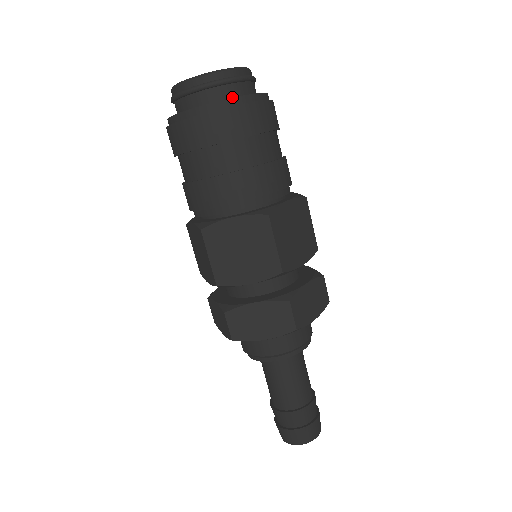
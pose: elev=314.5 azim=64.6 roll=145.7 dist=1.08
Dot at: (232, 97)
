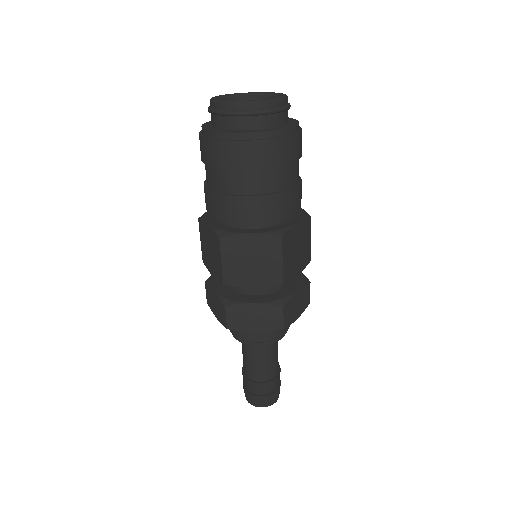
Dot at: (229, 128)
